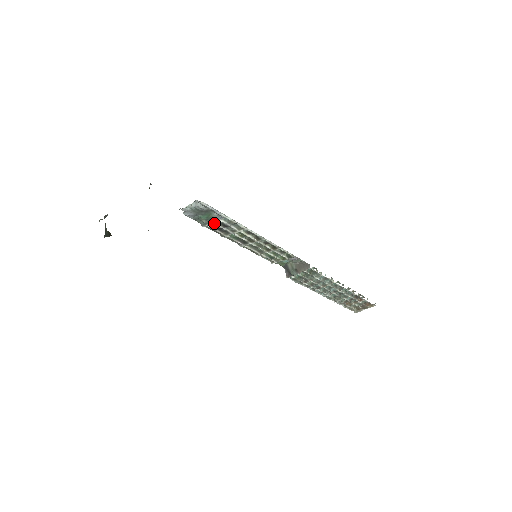
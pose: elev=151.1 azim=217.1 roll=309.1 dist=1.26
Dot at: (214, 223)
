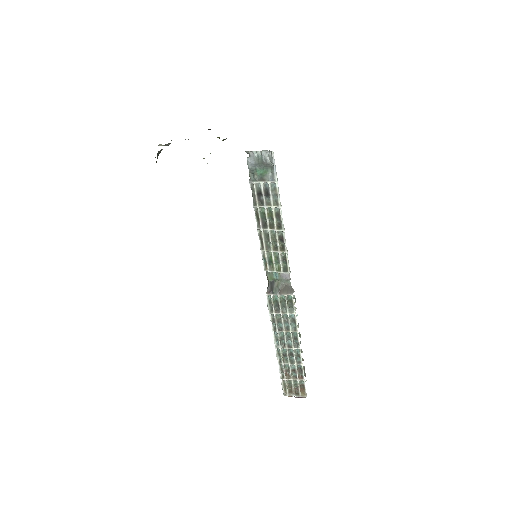
Dot at: (261, 184)
